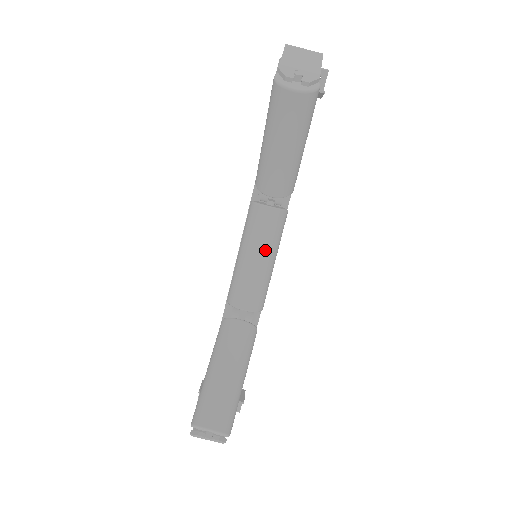
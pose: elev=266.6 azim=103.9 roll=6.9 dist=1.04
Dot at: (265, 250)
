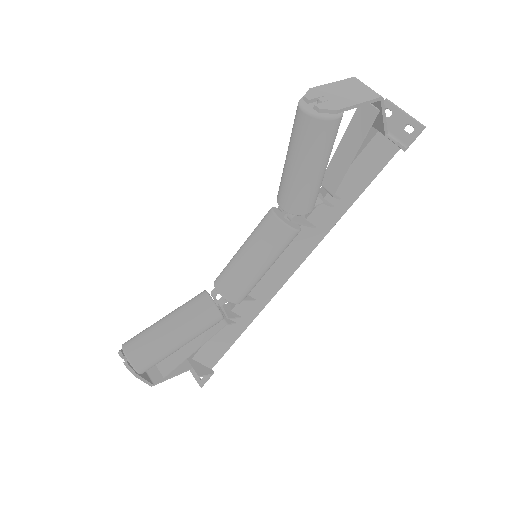
Dot at: (256, 251)
